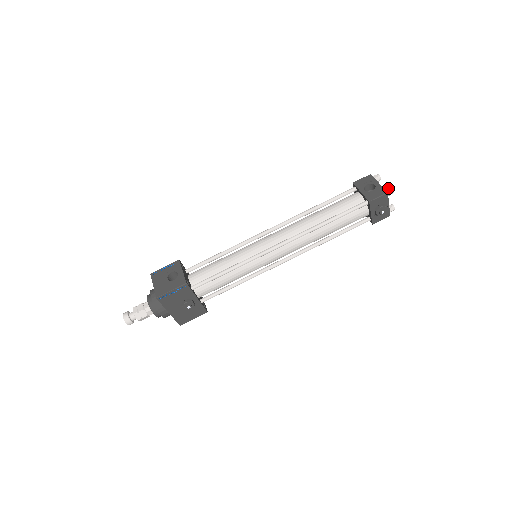
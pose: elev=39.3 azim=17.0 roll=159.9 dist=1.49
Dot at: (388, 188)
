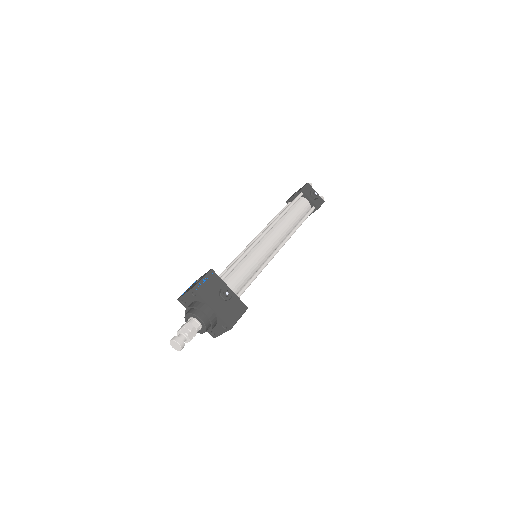
Dot at: occluded
